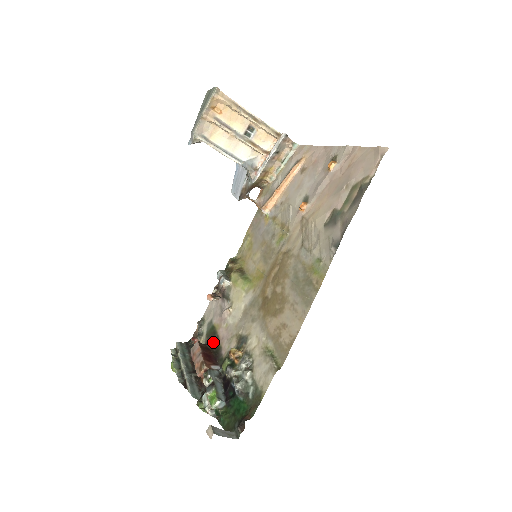
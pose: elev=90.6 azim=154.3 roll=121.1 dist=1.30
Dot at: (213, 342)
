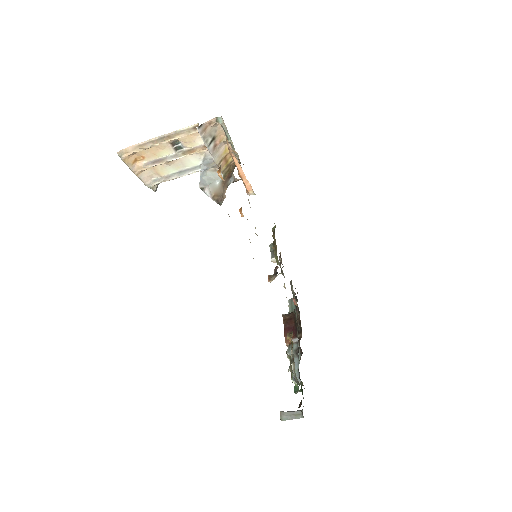
Dot at: (294, 310)
